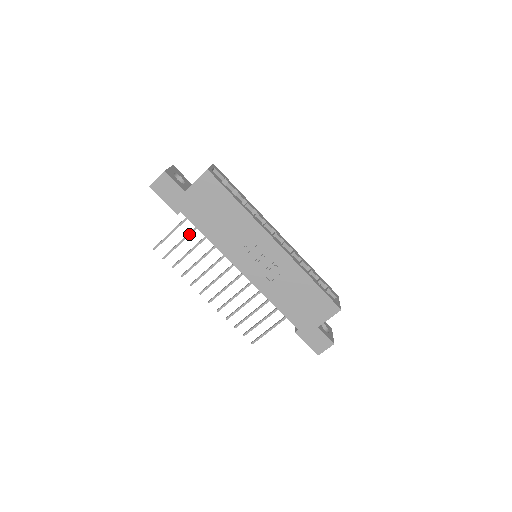
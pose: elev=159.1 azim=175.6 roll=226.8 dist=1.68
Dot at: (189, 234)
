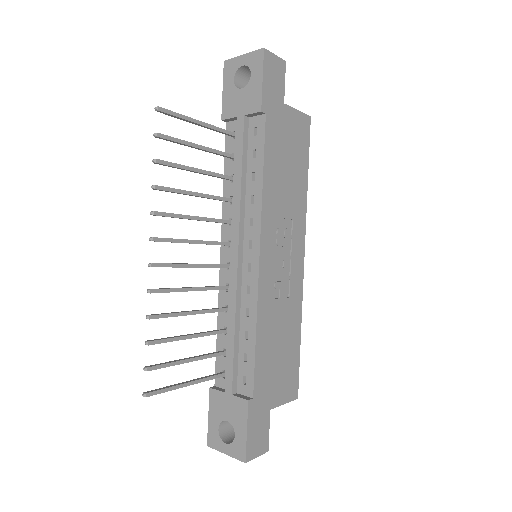
Dot at: (212, 150)
